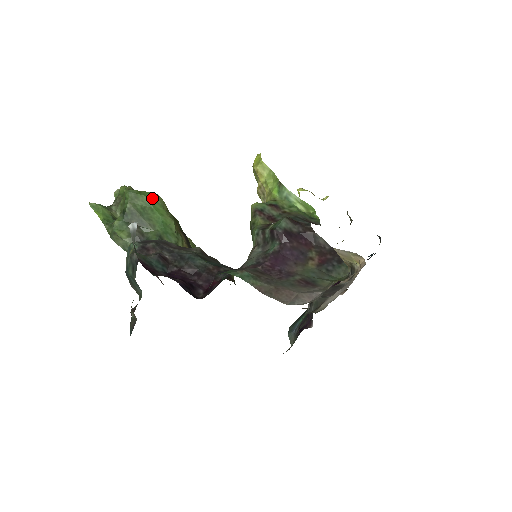
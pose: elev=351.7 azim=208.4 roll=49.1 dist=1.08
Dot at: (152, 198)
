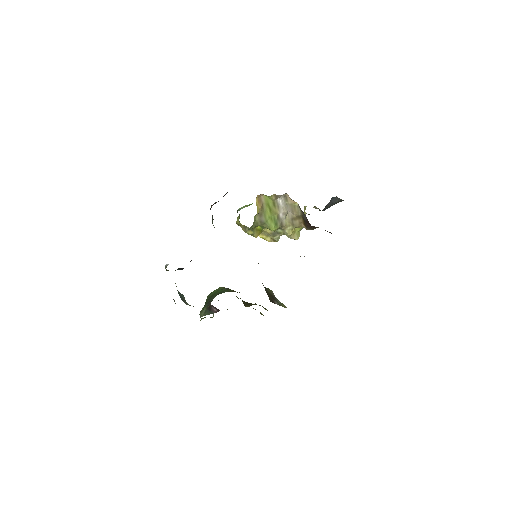
Dot at: (218, 289)
